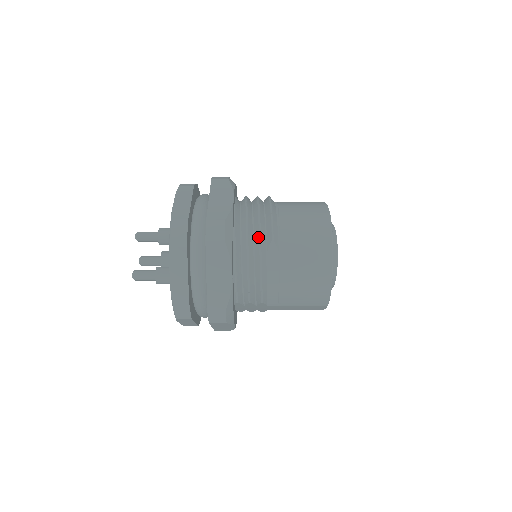
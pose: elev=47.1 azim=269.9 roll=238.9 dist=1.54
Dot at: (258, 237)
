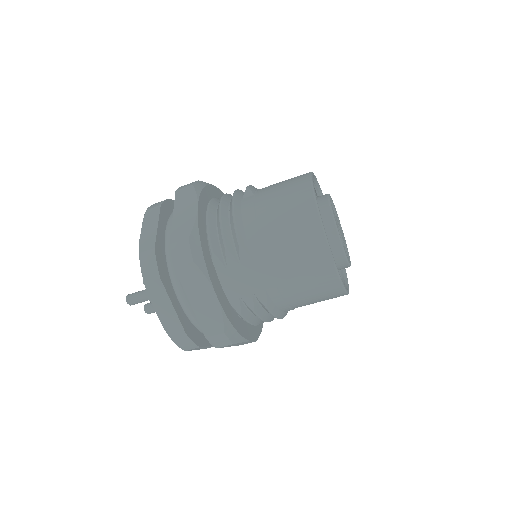
Dot at: occluded
